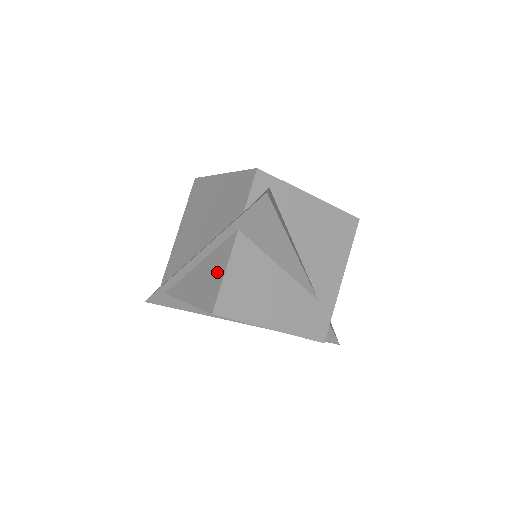
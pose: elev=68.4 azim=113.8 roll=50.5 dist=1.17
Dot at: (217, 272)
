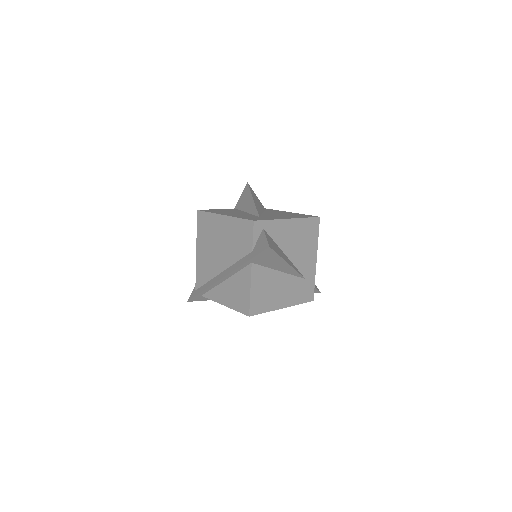
Dot at: (244, 289)
